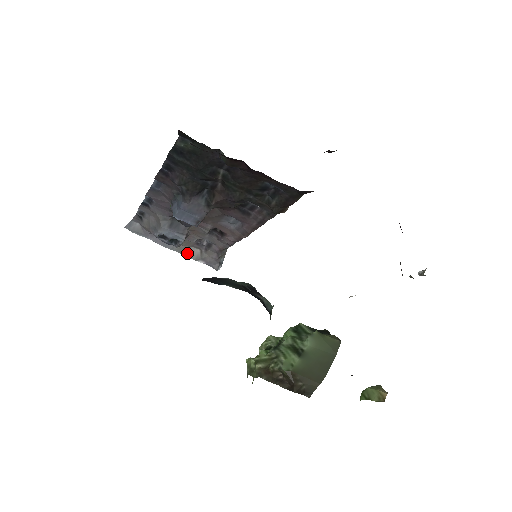
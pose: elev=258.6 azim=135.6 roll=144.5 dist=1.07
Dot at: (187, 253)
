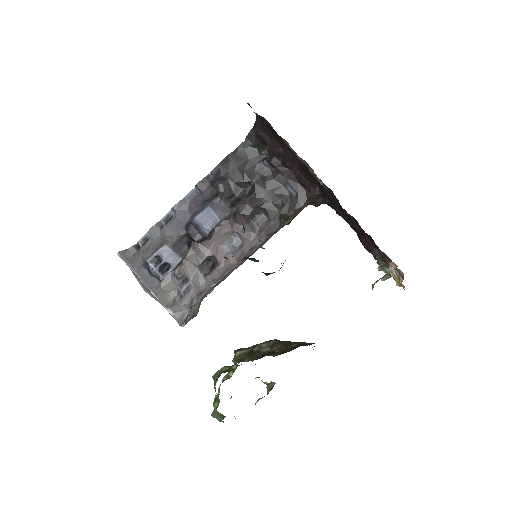
Dot at: (161, 297)
